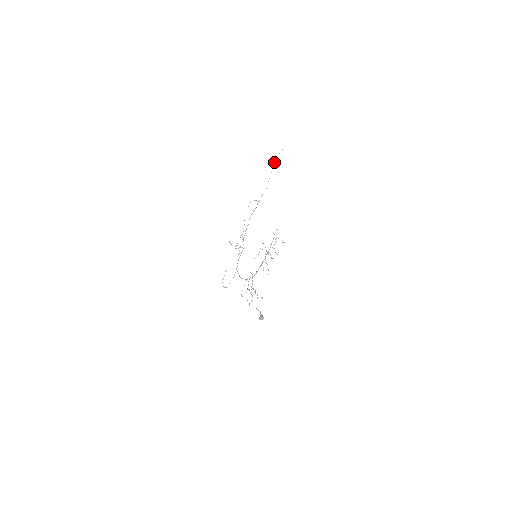
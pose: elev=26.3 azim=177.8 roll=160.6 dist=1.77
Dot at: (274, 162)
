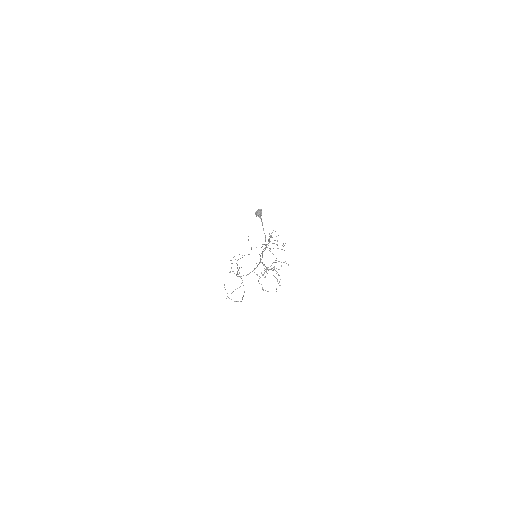
Dot at: (248, 240)
